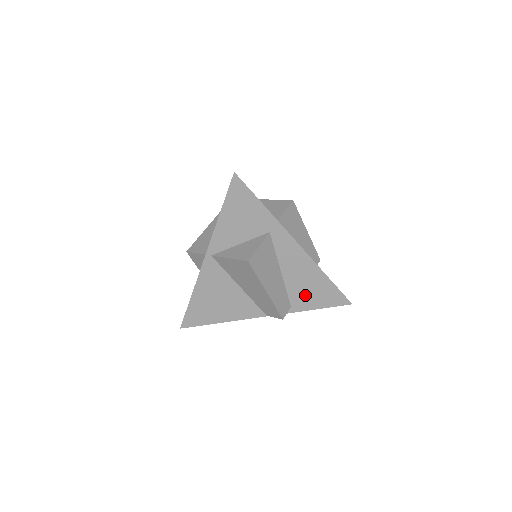
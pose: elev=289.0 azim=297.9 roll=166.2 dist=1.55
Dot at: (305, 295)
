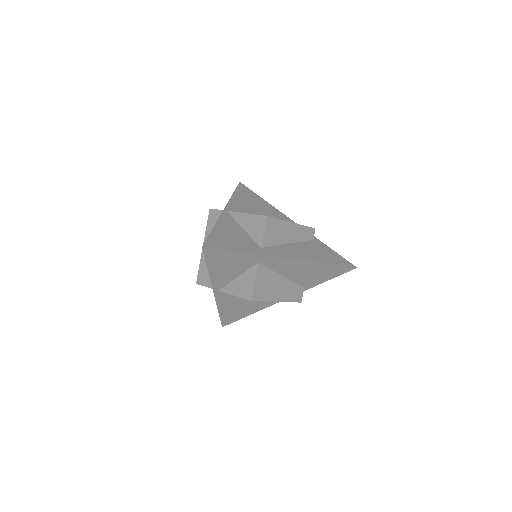
Dot at: (312, 278)
